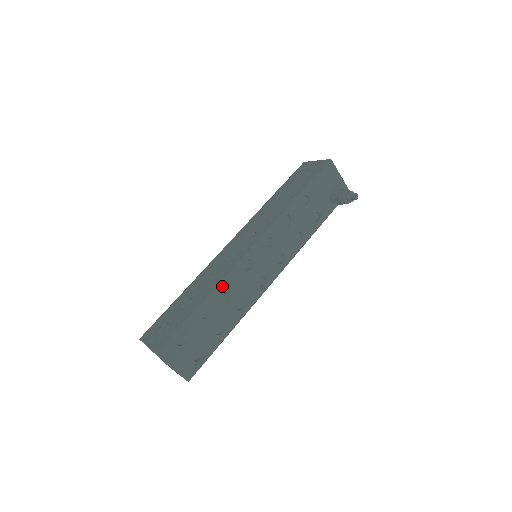
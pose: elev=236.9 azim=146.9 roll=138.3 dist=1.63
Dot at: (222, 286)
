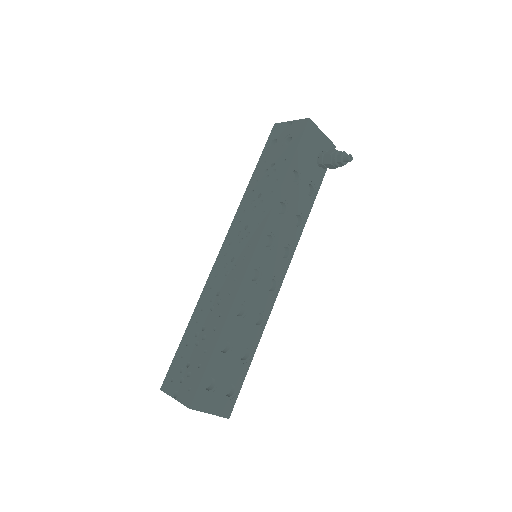
Dot at: (234, 310)
